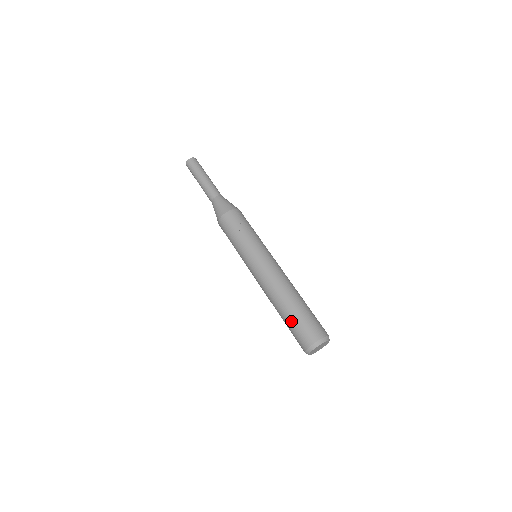
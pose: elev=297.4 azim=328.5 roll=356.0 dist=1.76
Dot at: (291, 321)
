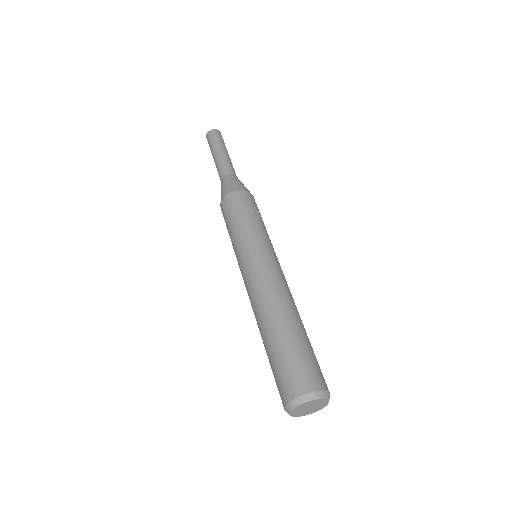
Dot at: (291, 345)
